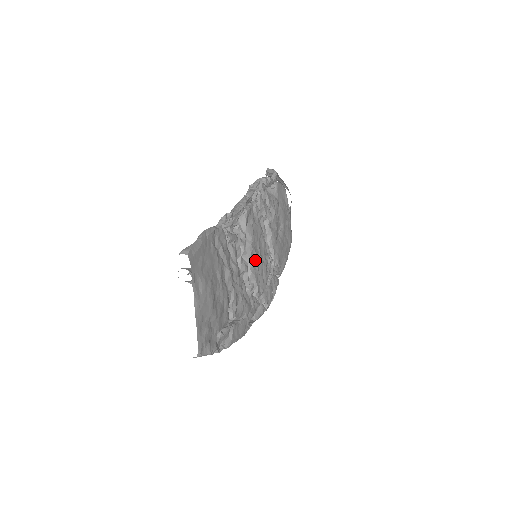
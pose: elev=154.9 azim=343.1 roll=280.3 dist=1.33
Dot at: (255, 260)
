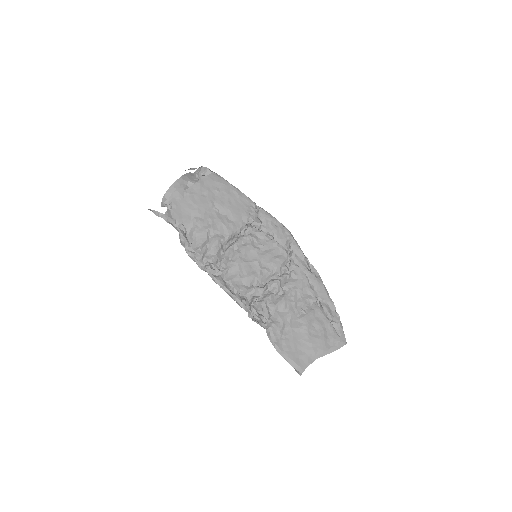
Dot at: (265, 267)
